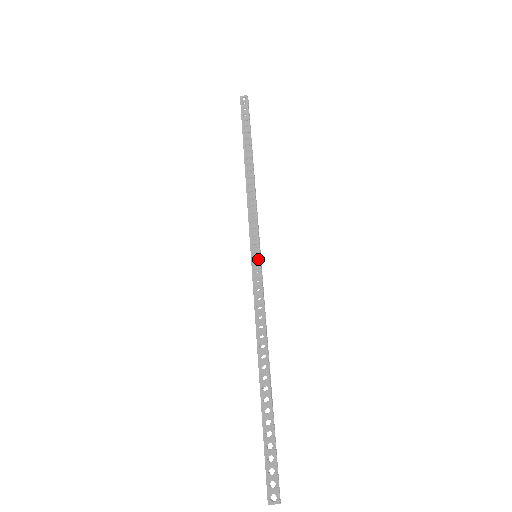
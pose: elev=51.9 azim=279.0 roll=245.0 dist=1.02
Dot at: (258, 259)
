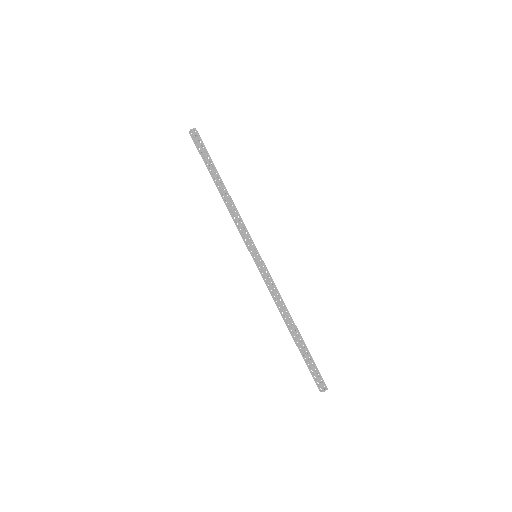
Dot at: (256, 260)
